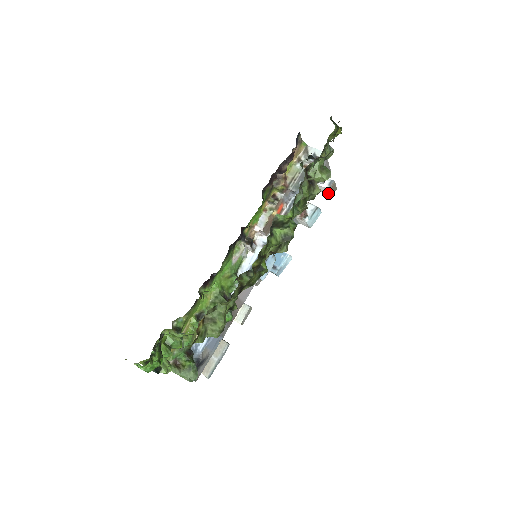
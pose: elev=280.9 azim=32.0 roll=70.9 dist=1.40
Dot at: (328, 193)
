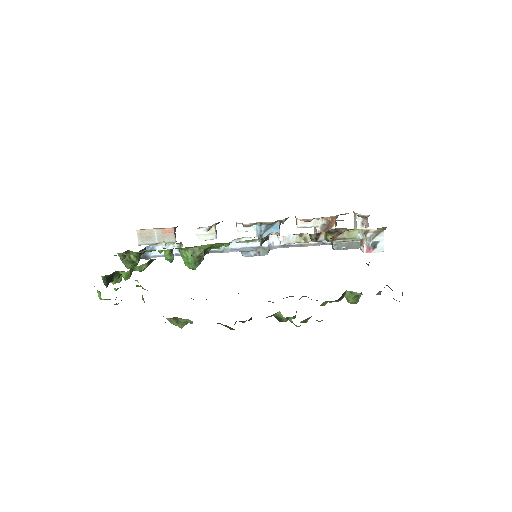
Dot at: occluded
